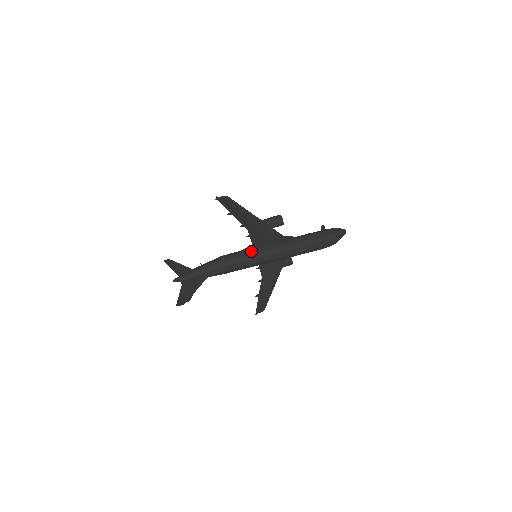
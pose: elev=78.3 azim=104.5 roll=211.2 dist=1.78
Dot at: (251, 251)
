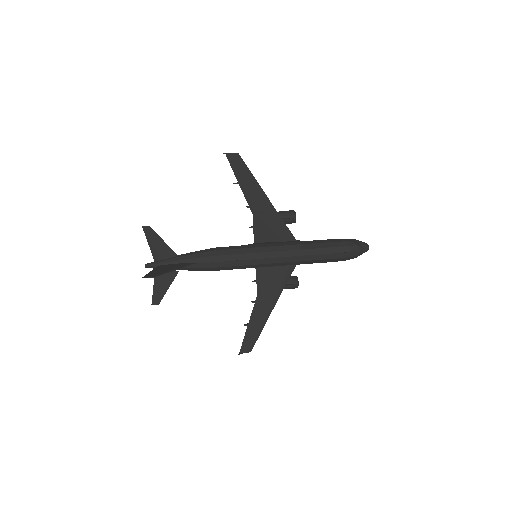
Dot at: (251, 245)
